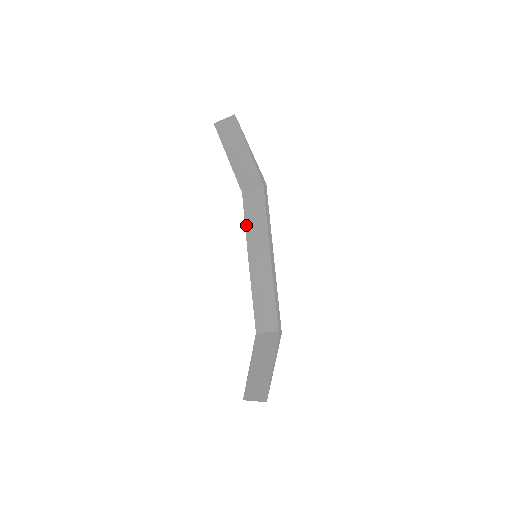
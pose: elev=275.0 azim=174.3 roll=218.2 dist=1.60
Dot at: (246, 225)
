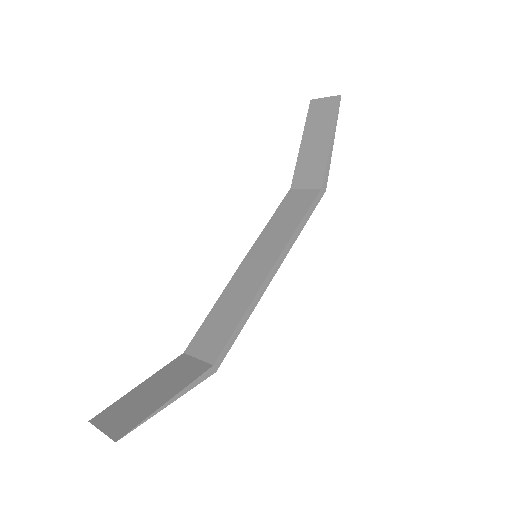
Dot at: (270, 222)
